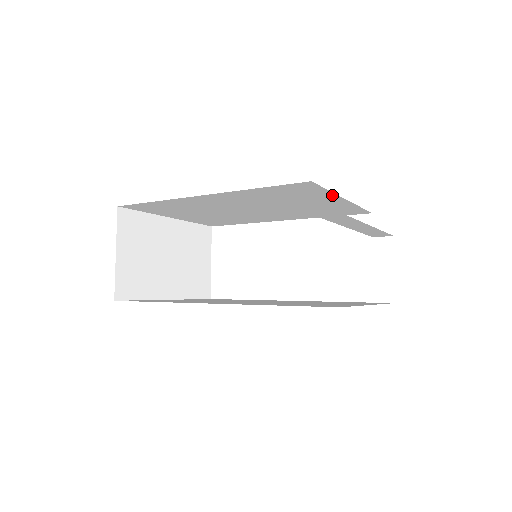
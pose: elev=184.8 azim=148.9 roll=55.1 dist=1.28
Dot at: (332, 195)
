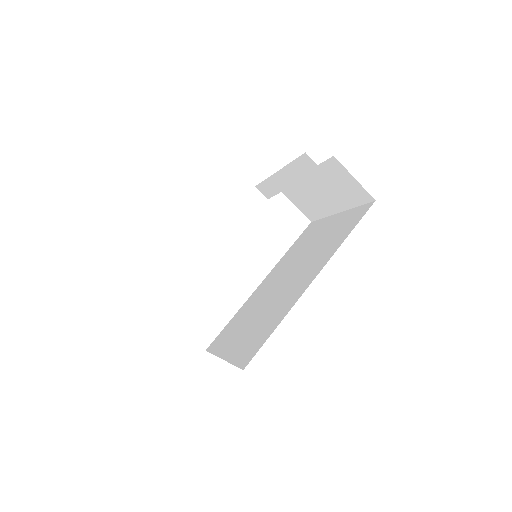
Dot at: occluded
